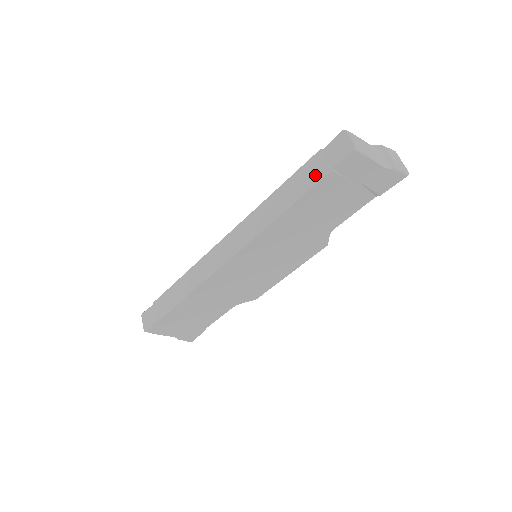
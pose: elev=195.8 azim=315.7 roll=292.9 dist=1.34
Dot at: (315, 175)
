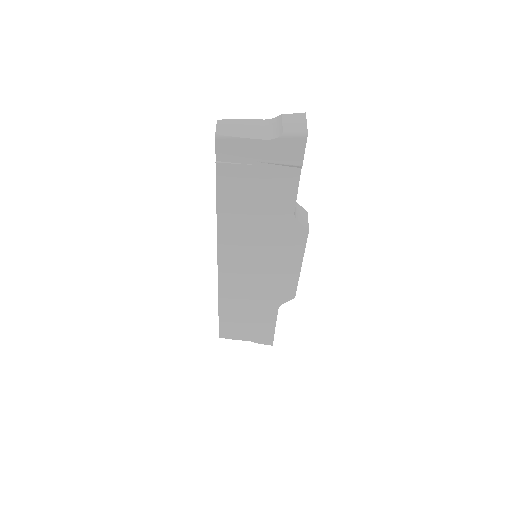
Dot at: occluded
